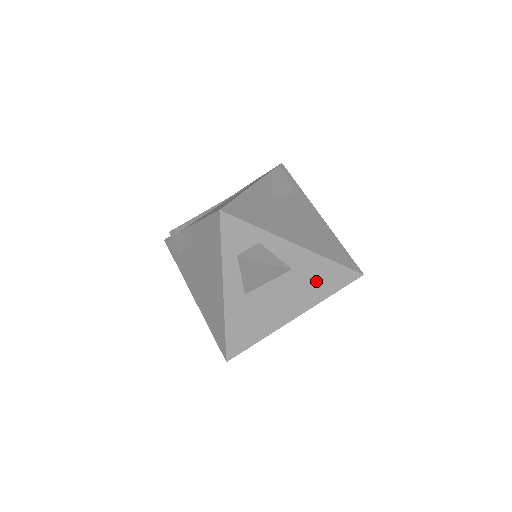
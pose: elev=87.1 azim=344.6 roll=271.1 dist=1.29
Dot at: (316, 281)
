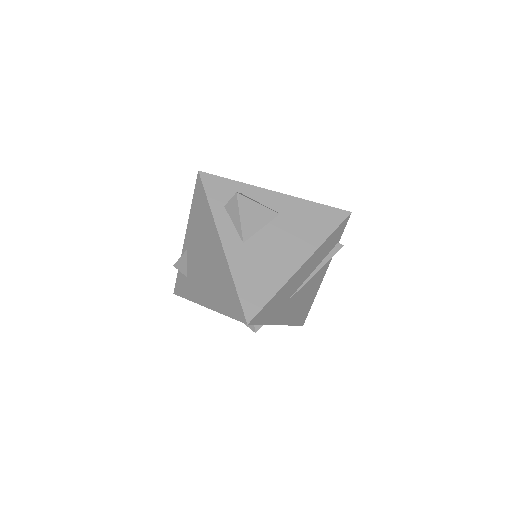
Dot at: (308, 223)
